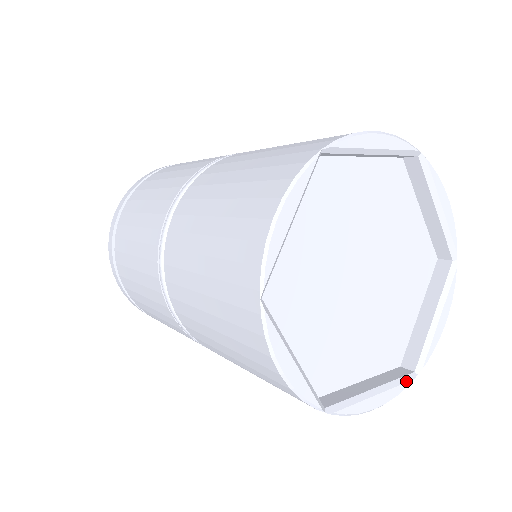
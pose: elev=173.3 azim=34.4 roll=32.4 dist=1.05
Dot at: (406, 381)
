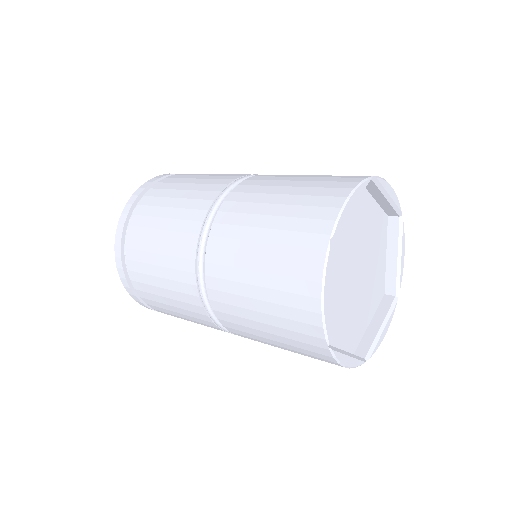
Dot at: (362, 360)
